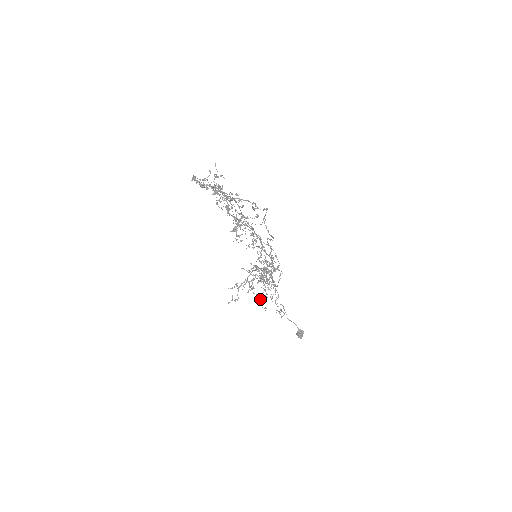
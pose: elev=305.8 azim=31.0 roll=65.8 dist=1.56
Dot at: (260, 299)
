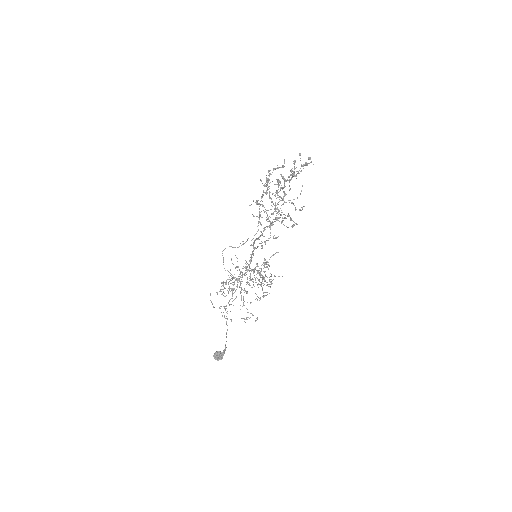
Dot at: occluded
